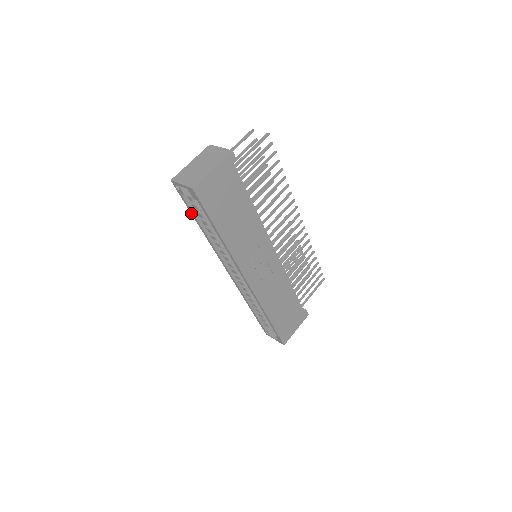
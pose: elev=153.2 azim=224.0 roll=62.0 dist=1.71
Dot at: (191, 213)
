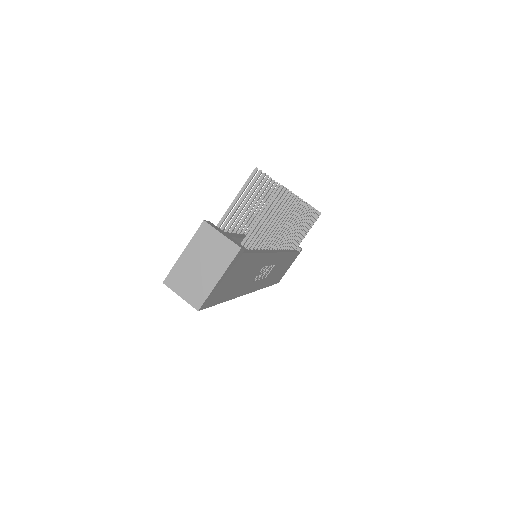
Dot at: occluded
